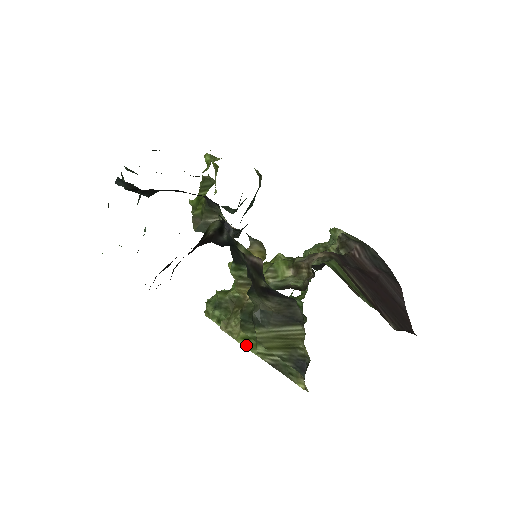
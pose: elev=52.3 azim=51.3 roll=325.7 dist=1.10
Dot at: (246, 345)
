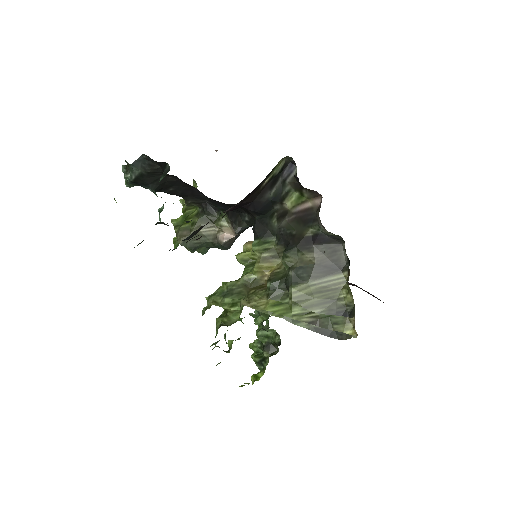
Dot at: (278, 311)
